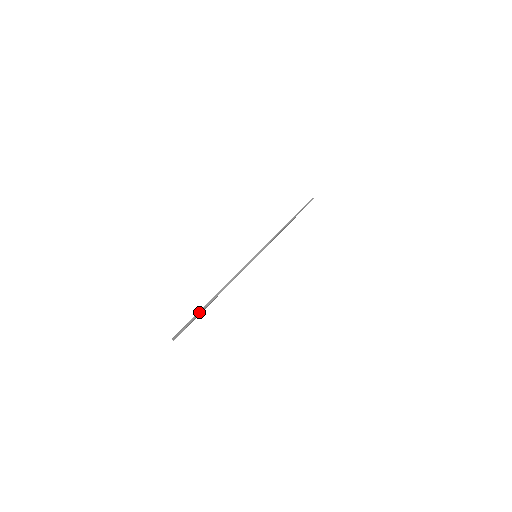
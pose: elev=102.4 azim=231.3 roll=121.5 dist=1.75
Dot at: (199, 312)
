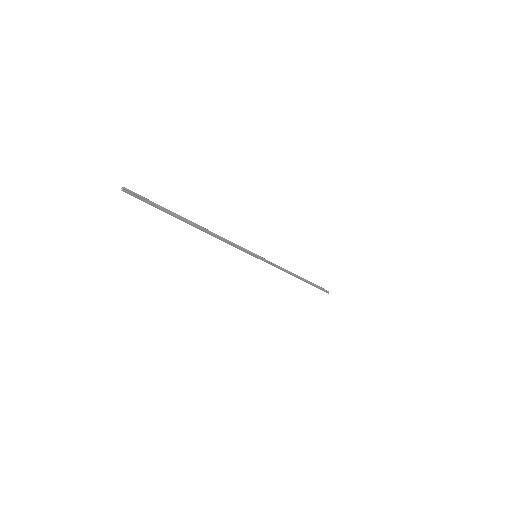
Dot at: (170, 211)
